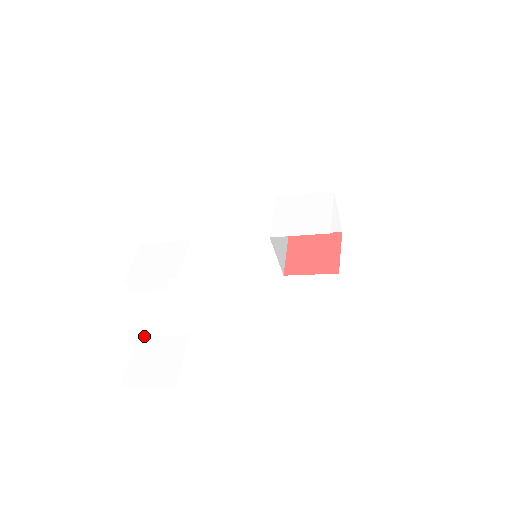
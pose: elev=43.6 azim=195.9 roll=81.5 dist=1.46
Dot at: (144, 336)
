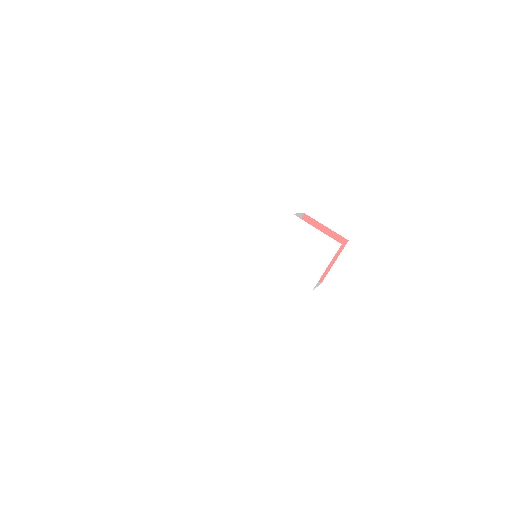
Dot at: (155, 296)
